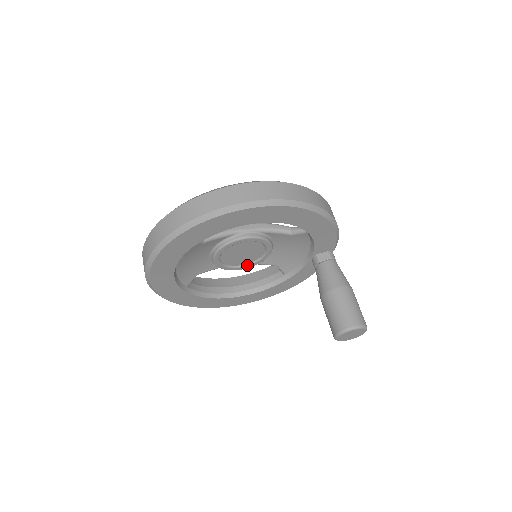
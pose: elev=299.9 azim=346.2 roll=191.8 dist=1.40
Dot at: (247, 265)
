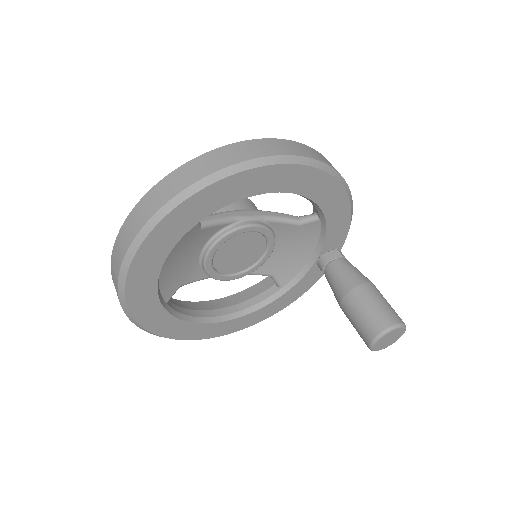
Dot at: (241, 273)
